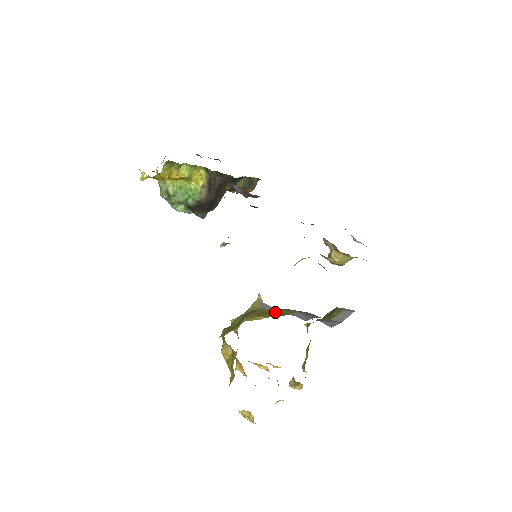
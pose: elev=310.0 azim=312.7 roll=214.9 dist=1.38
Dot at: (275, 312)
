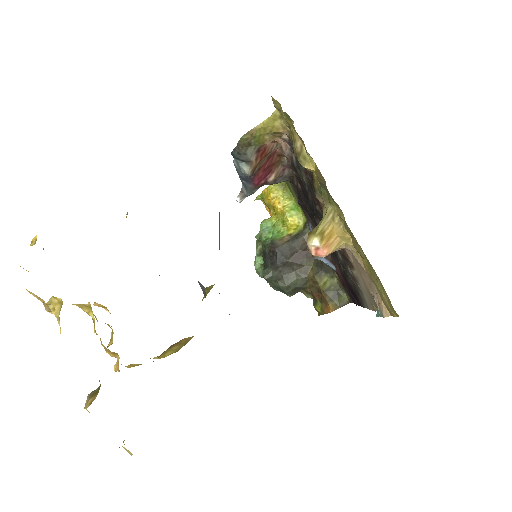
Dot at: occluded
